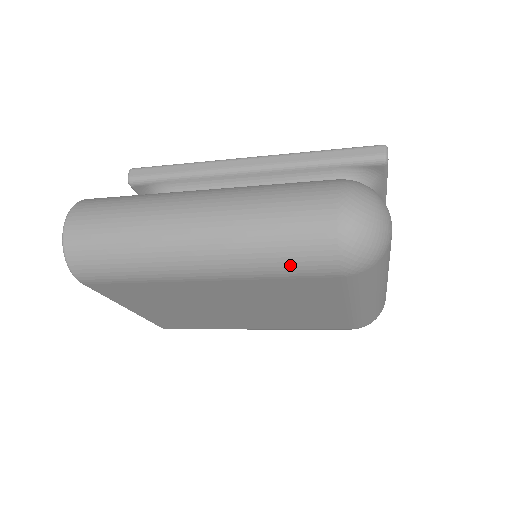
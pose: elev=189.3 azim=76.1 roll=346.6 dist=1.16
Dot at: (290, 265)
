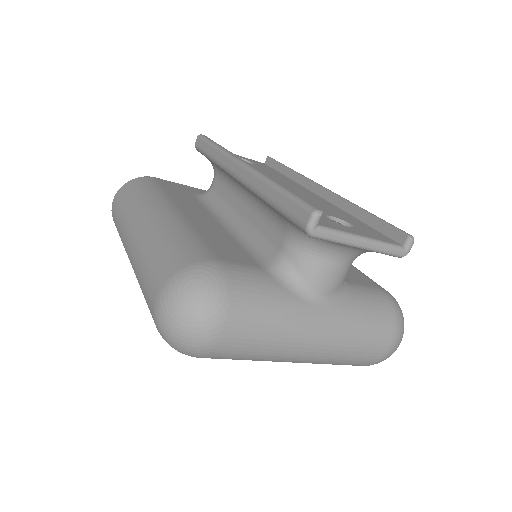
Dot at: occluded
